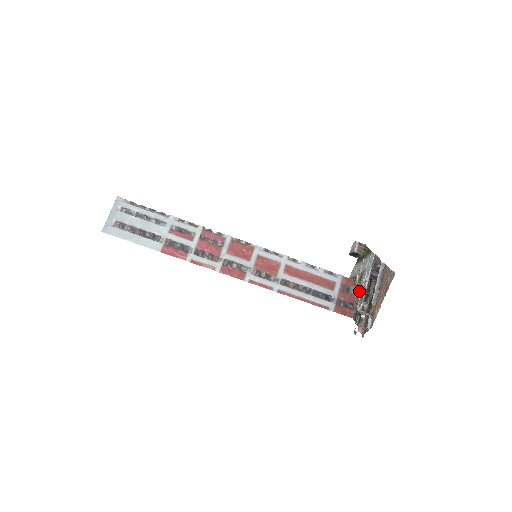
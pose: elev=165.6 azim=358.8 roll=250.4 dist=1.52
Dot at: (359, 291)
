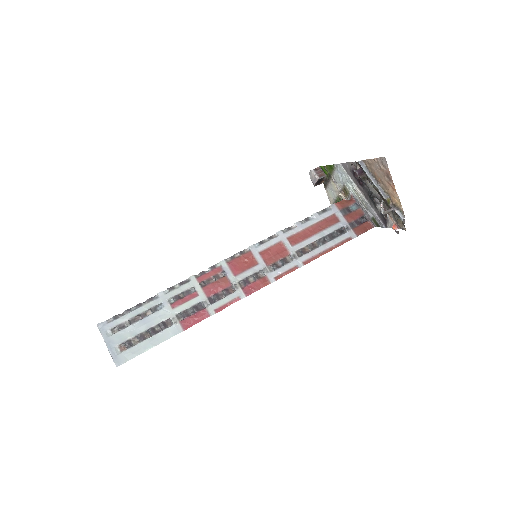
Dot at: (357, 203)
